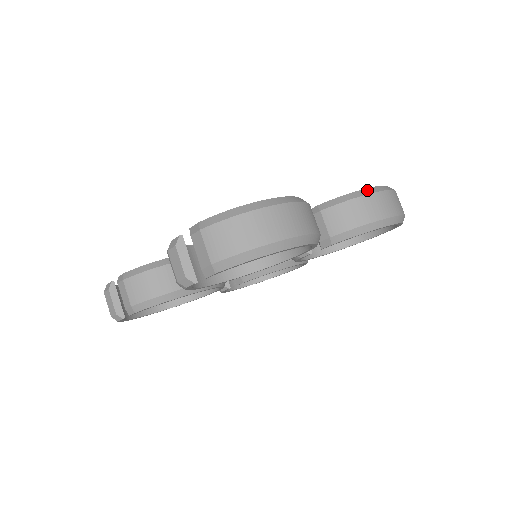
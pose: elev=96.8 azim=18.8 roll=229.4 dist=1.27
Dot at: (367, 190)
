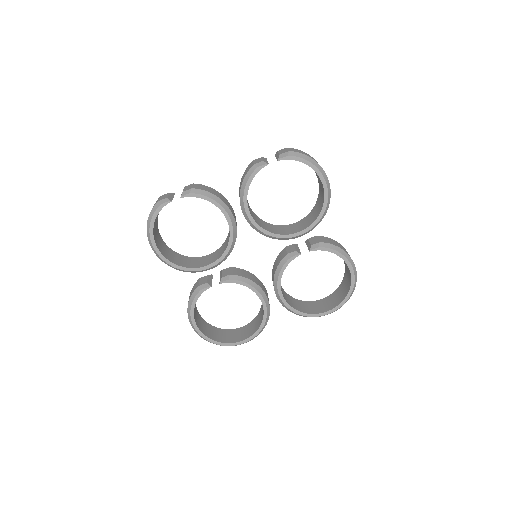
Dot at: occluded
